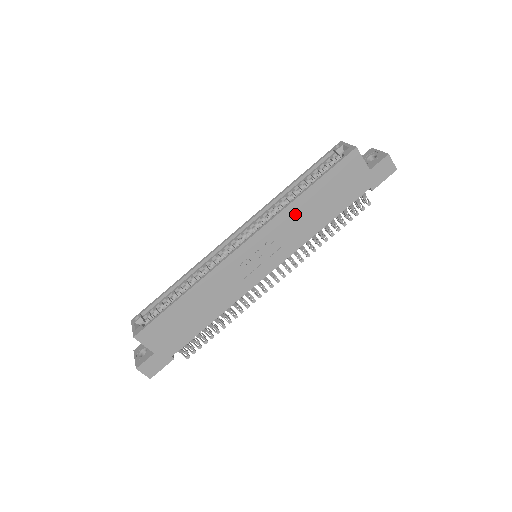
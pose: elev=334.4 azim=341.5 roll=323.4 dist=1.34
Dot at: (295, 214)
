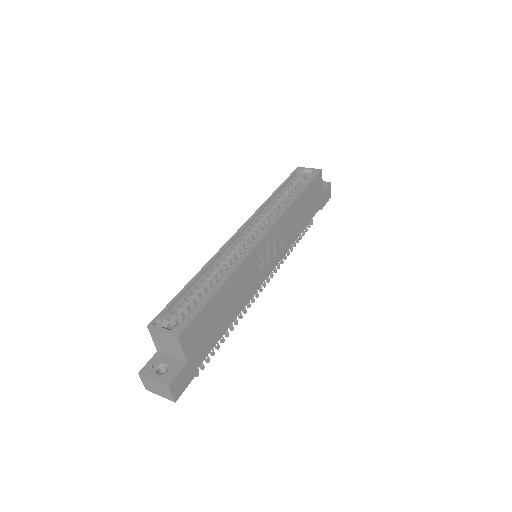
Dot at: (291, 216)
